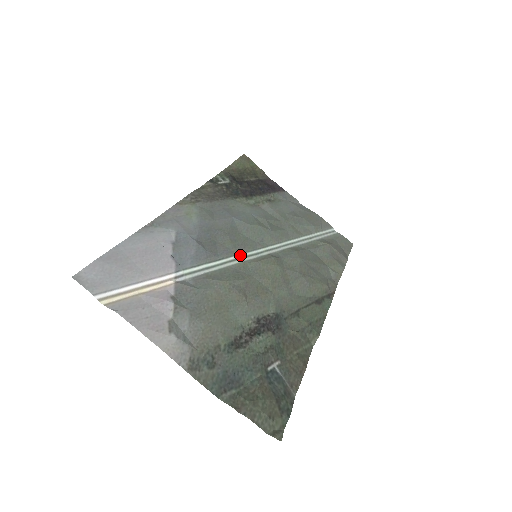
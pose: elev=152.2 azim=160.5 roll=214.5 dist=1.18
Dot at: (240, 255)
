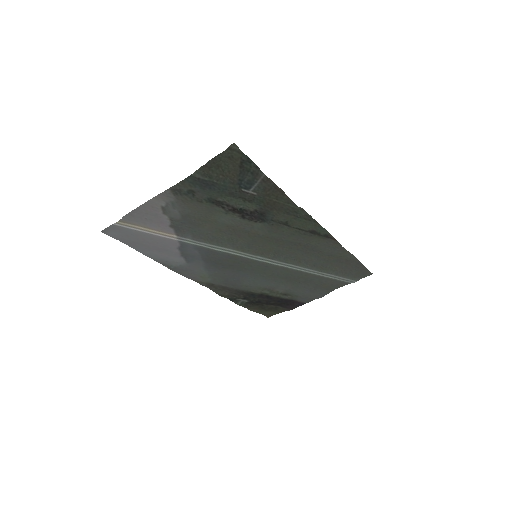
Dot at: (241, 256)
